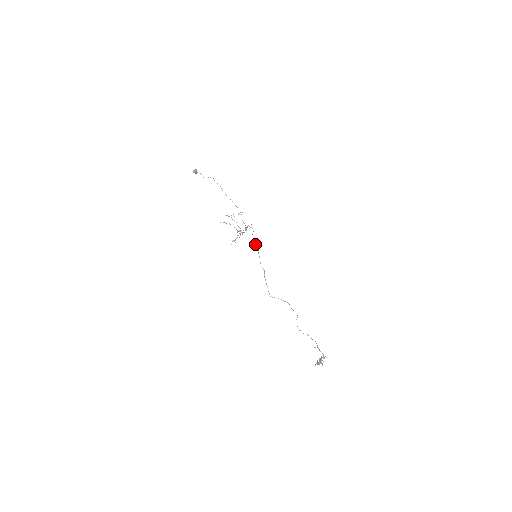
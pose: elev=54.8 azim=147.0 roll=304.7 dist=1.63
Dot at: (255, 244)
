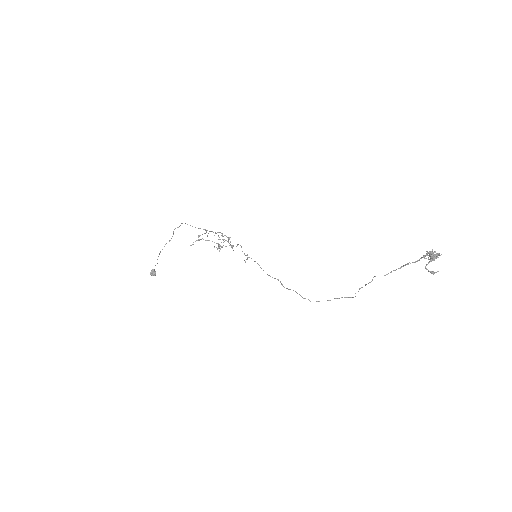
Dot at: occluded
